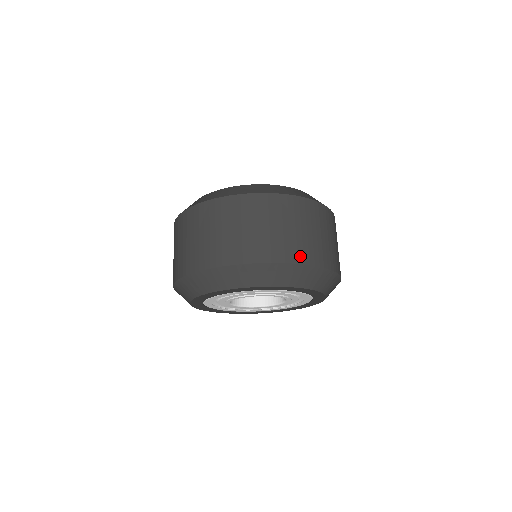
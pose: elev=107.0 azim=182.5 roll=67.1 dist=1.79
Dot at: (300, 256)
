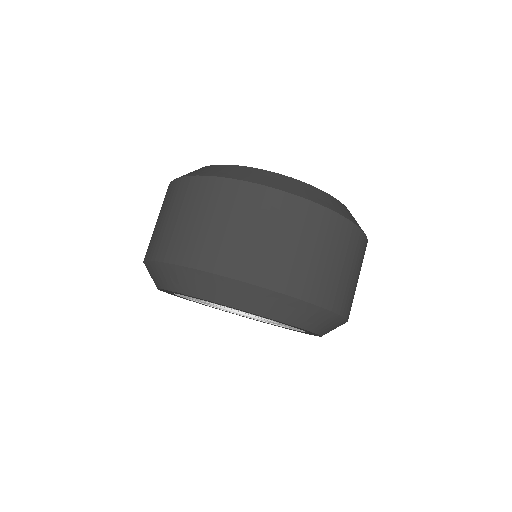
Dot at: (265, 276)
